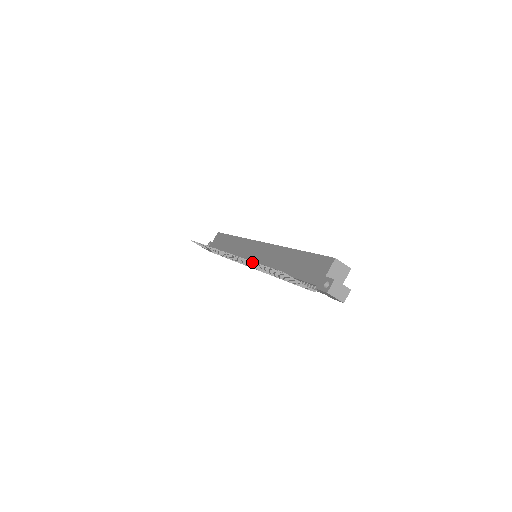
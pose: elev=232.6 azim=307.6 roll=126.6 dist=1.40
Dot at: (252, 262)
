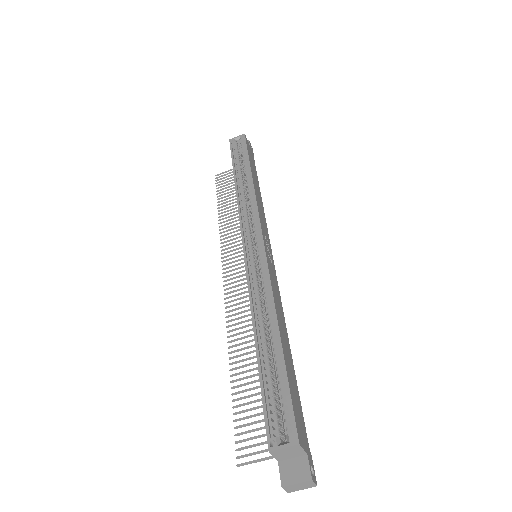
Dot at: occluded
